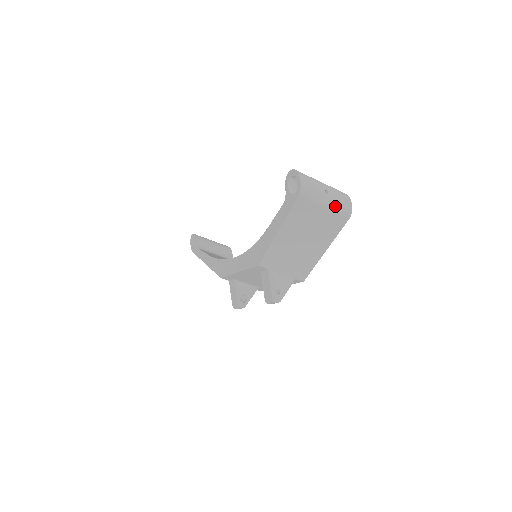
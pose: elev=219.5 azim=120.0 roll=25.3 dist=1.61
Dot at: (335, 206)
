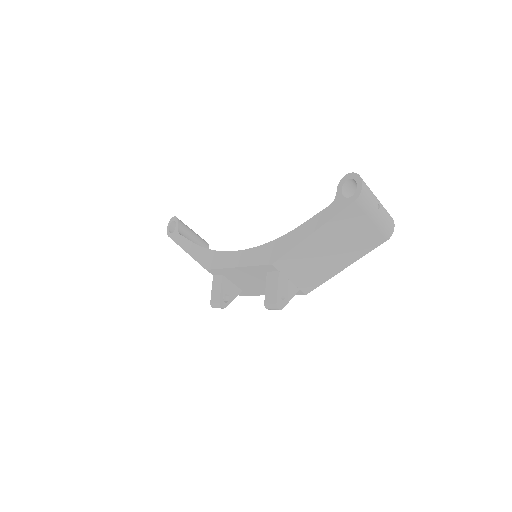
Dot at: (381, 223)
